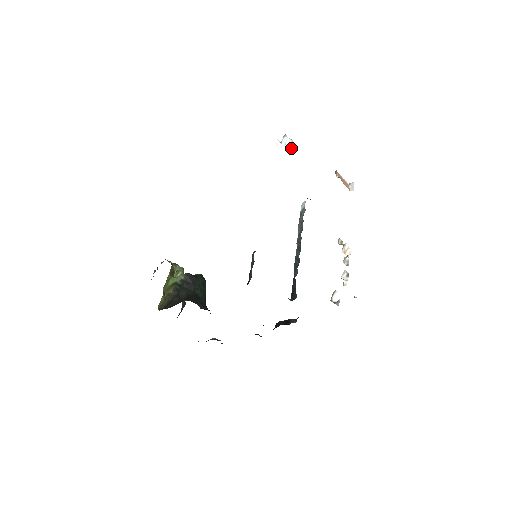
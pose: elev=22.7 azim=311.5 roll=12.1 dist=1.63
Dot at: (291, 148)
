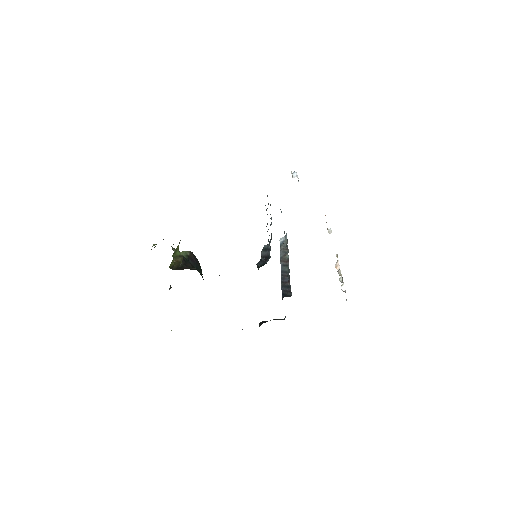
Dot at: occluded
